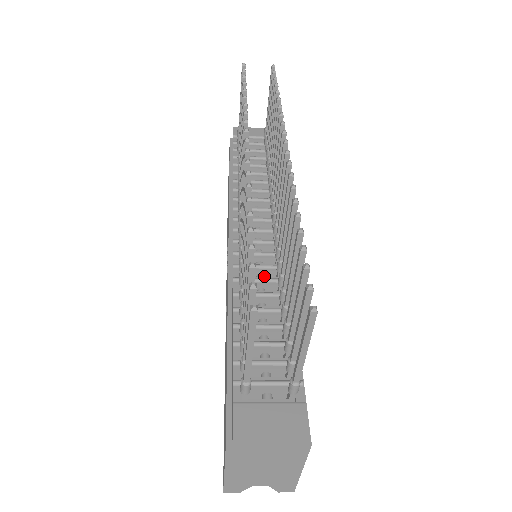
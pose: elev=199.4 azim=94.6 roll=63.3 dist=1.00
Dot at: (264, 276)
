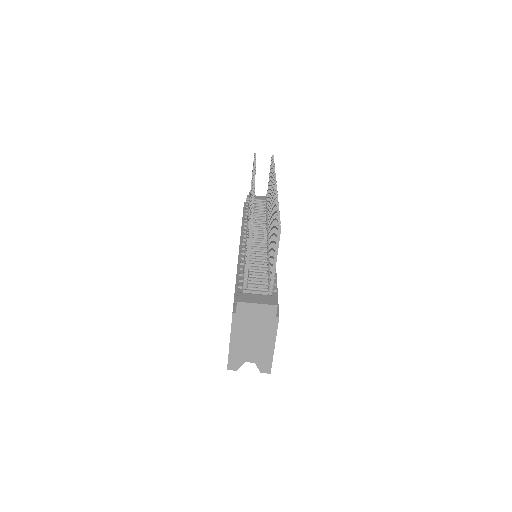
Dot at: occluded
